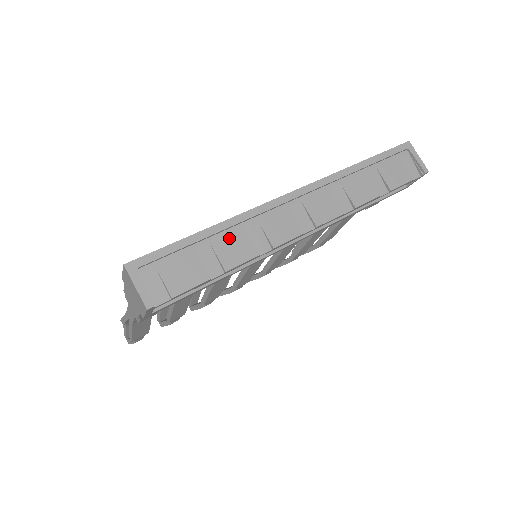
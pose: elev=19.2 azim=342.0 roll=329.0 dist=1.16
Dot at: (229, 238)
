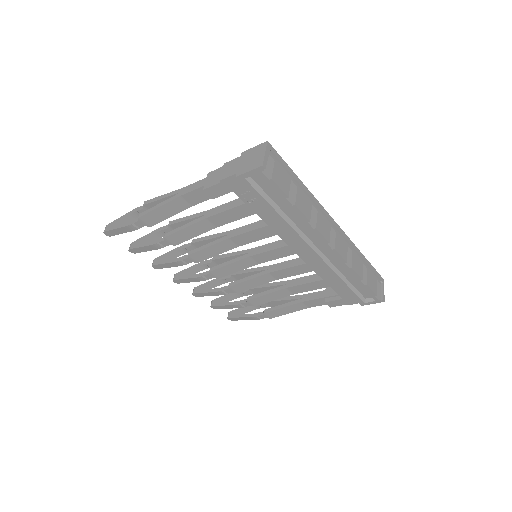
Dot at: (305, 198)
